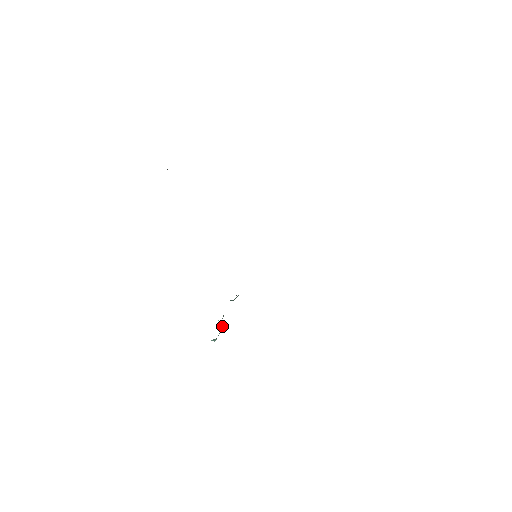
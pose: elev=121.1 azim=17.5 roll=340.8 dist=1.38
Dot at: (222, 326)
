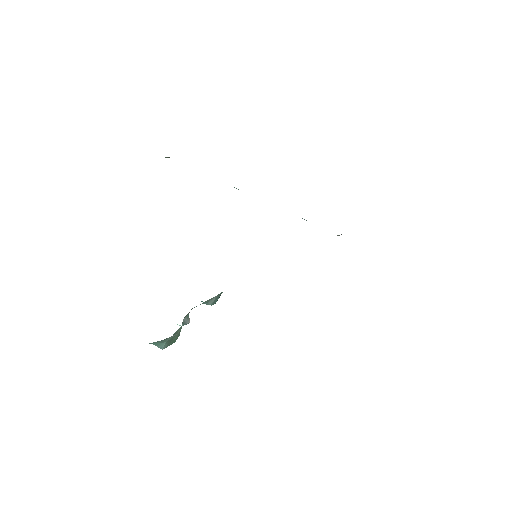
Dot at: (178, 330)
